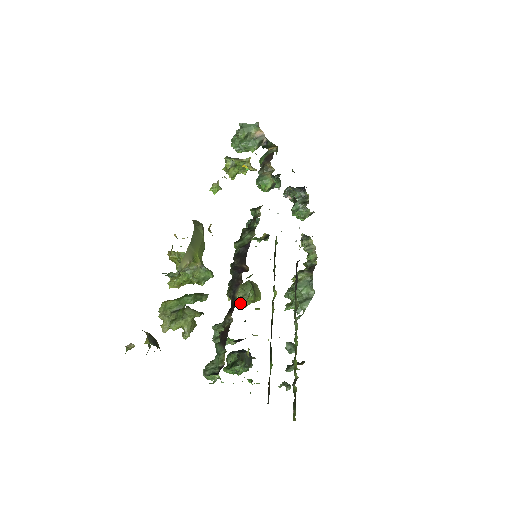
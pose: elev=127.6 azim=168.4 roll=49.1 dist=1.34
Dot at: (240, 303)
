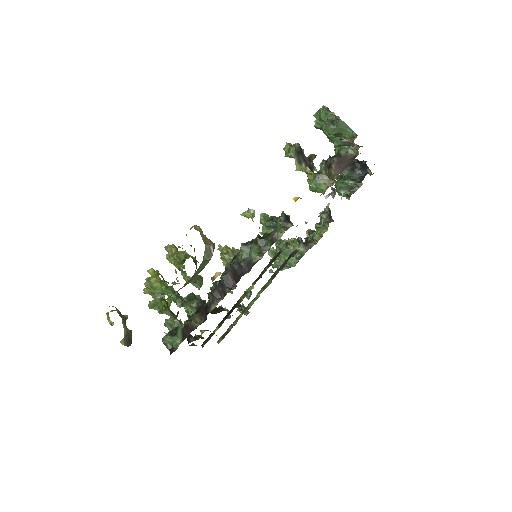
Dot at: (224, 264)
